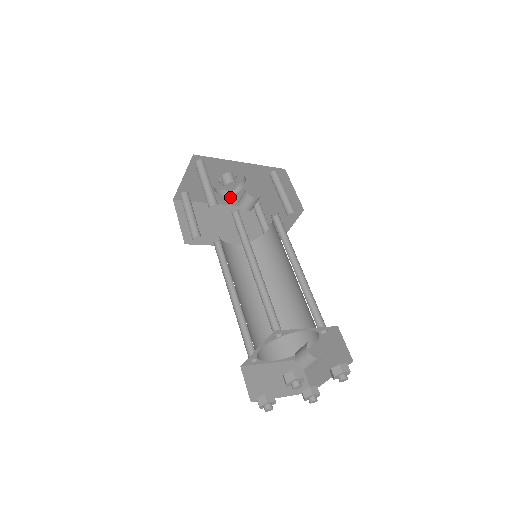
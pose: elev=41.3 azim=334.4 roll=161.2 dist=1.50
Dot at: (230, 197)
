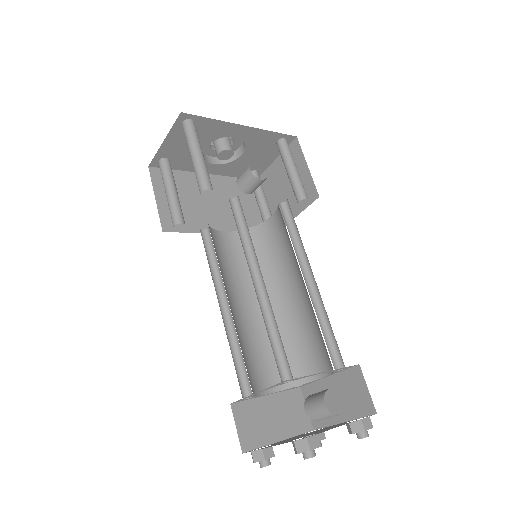
Dot at: (222, 166)
